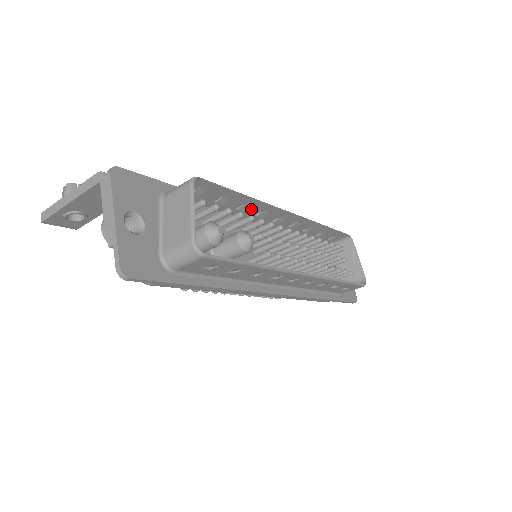
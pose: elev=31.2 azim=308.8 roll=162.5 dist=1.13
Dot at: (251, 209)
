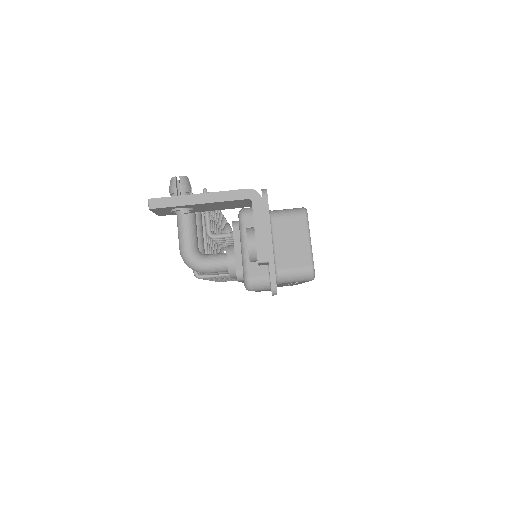
Dot at: occluded
